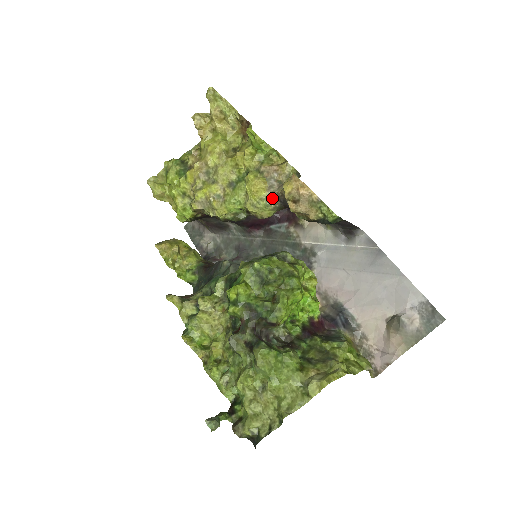
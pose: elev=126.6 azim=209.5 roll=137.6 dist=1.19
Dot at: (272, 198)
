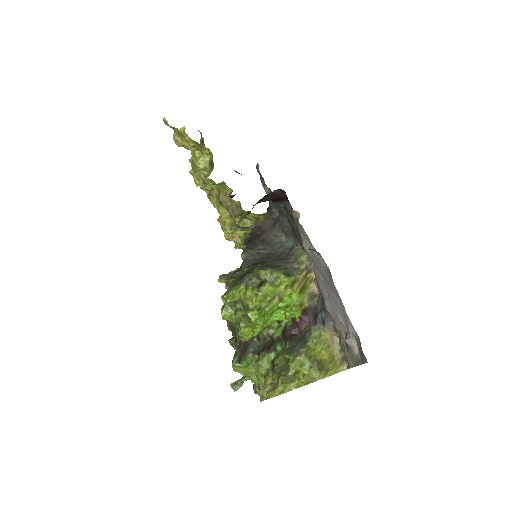
Dot at: (235, 225)
